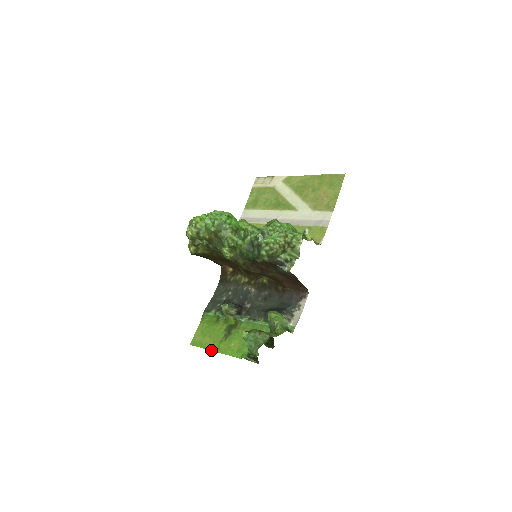
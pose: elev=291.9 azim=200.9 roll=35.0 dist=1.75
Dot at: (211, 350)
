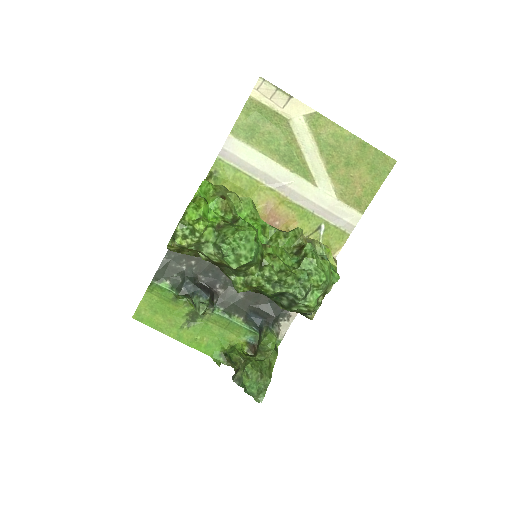
Dot at: (167, 335)
